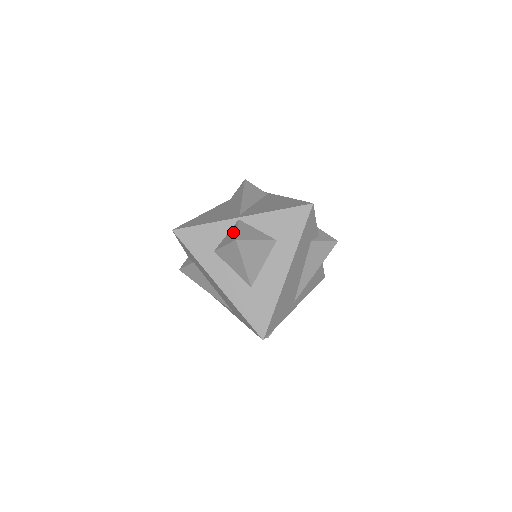
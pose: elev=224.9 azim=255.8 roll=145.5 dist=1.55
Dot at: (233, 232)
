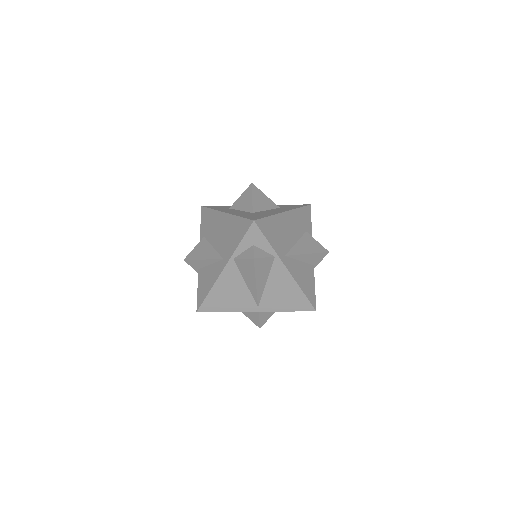
Dot at: occluded
